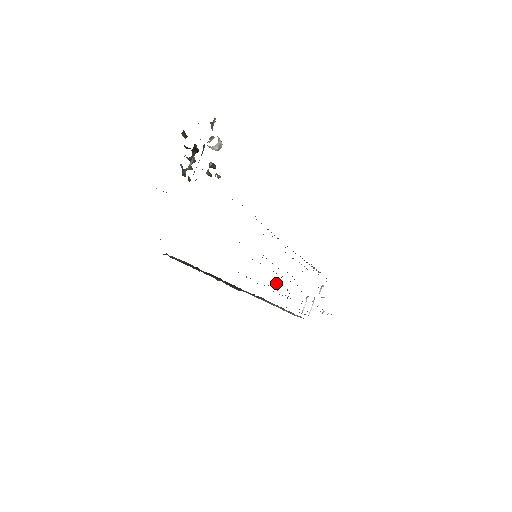
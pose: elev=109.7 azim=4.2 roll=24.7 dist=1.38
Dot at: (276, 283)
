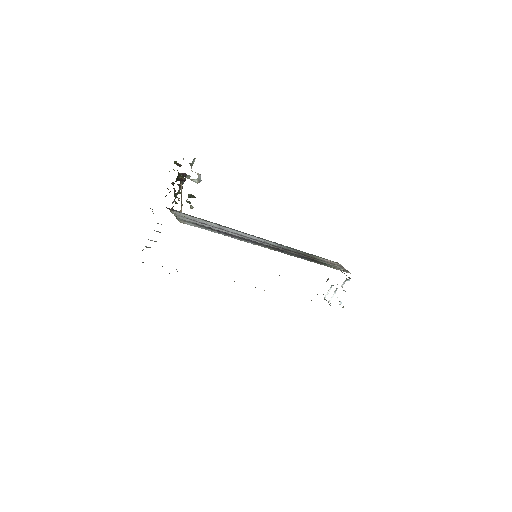
Dot at: occluded
